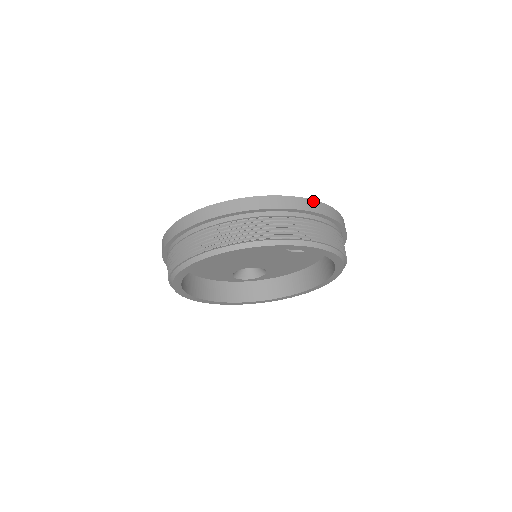
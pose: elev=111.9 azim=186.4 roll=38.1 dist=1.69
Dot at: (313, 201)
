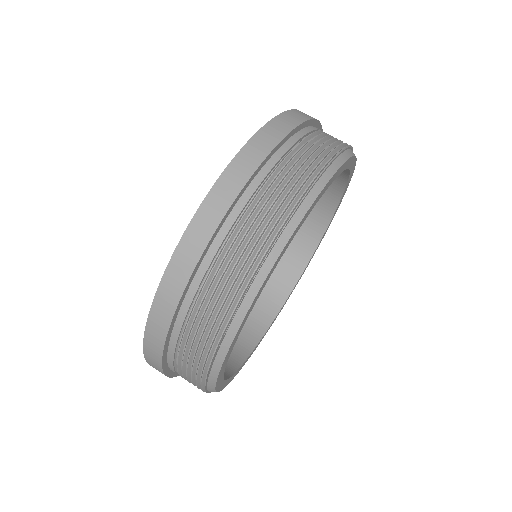
Dot at: (274, 120)
